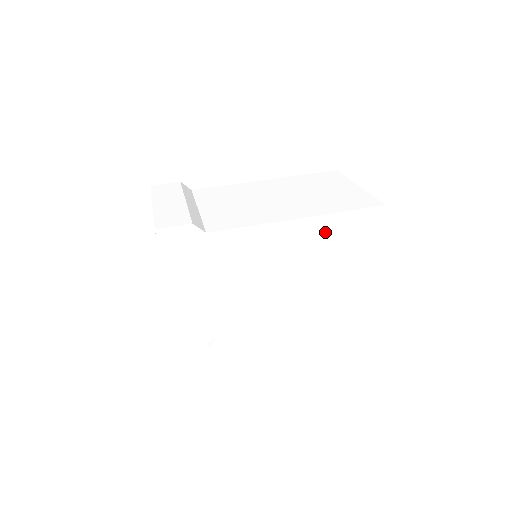
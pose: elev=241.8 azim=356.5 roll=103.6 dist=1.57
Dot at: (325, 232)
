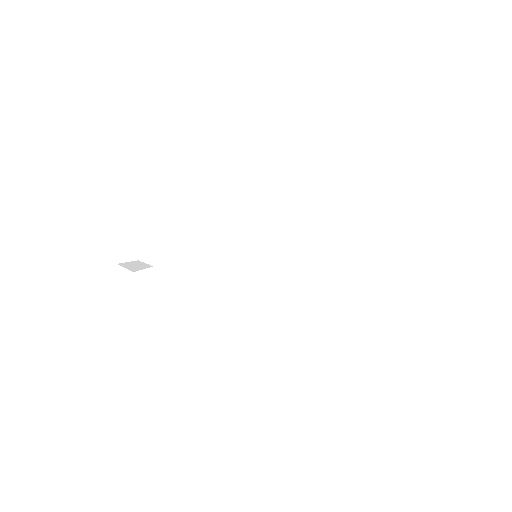
Dot at: occluded
